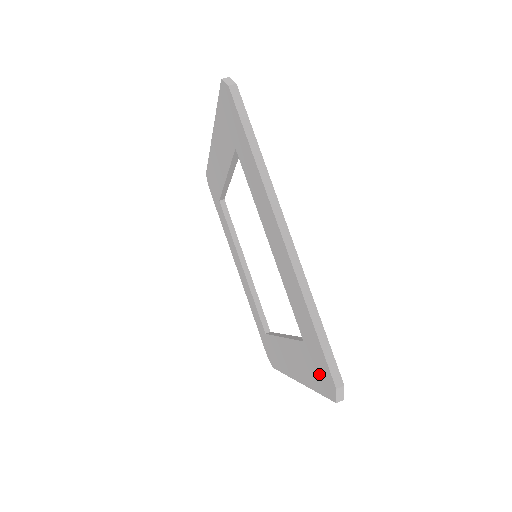
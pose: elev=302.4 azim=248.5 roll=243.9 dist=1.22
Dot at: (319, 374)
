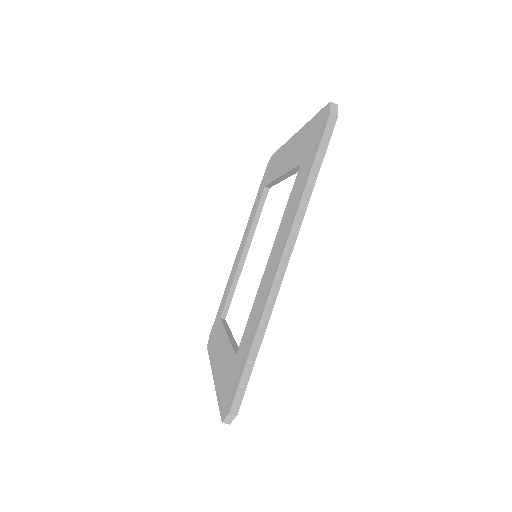
Dot at: (228, 389)
